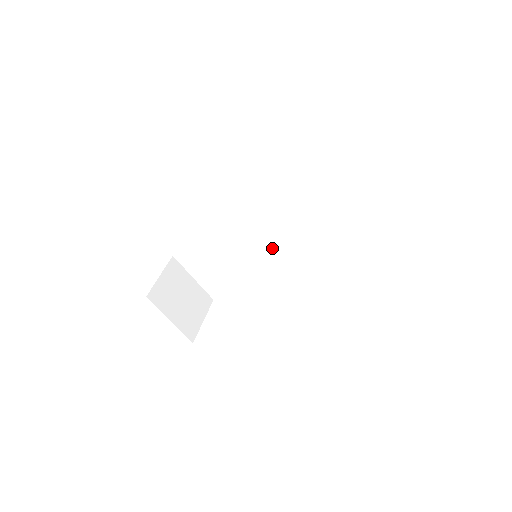
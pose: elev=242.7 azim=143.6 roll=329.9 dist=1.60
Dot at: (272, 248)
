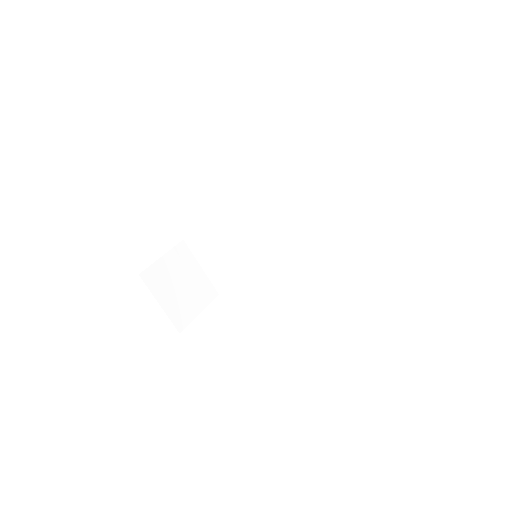
Dot at: (281, 252)
